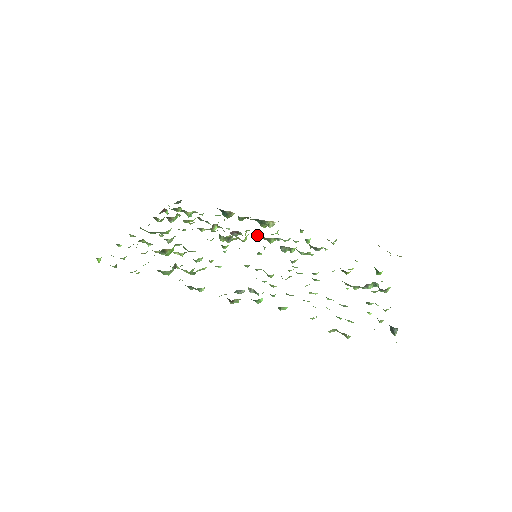
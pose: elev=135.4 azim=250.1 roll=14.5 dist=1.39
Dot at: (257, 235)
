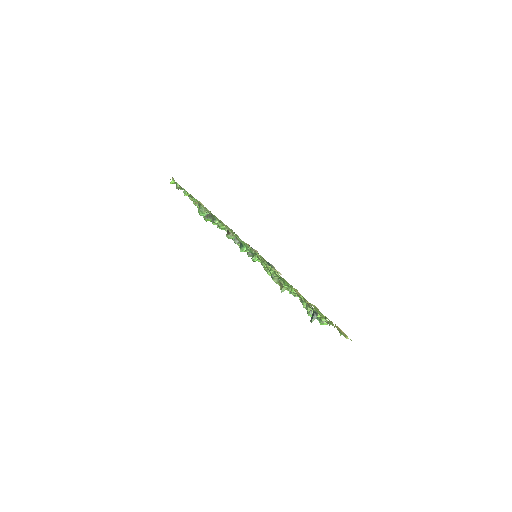
Dot at: occluded
